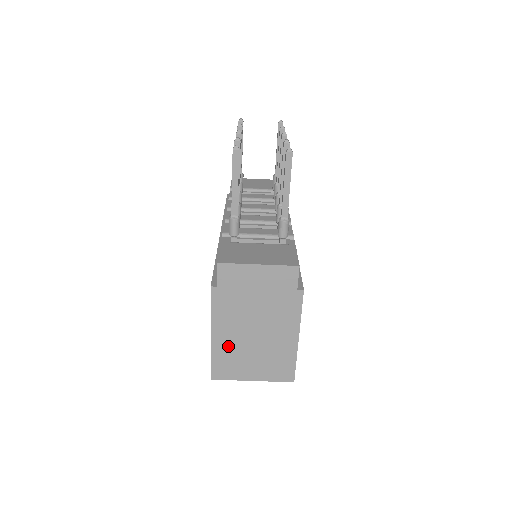
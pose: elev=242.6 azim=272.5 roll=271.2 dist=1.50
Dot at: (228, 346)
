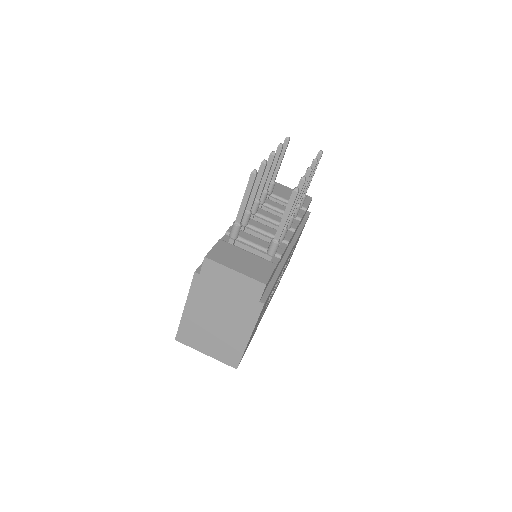
Dot at: (195, 321)
